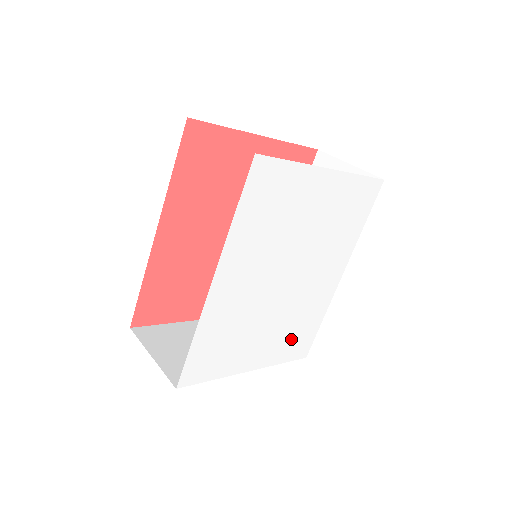
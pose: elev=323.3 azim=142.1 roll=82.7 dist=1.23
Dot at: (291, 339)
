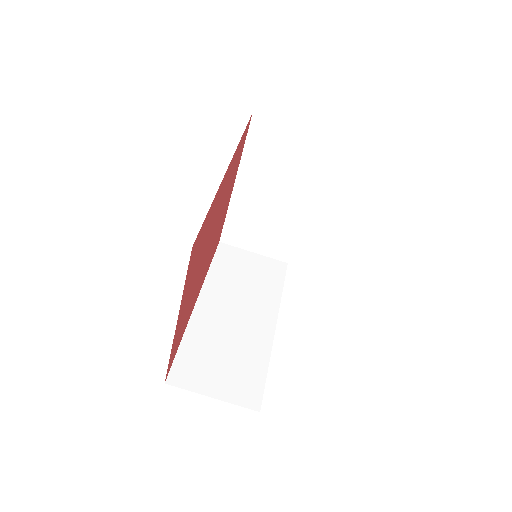
Dot at: occluded
